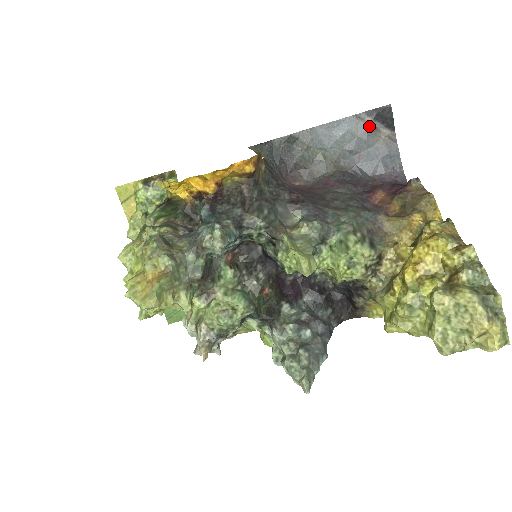
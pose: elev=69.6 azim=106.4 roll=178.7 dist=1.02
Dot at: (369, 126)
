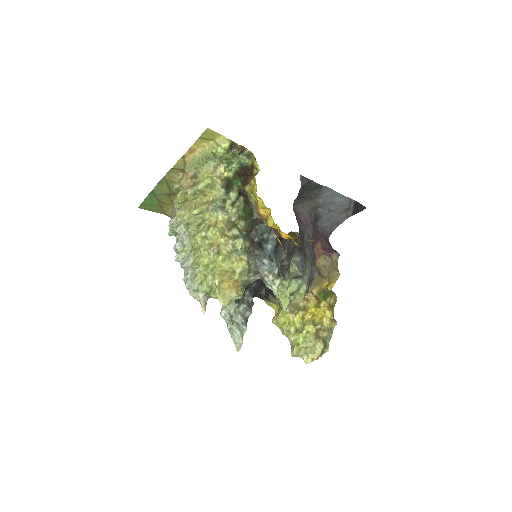
Dot at: (349, 207)
